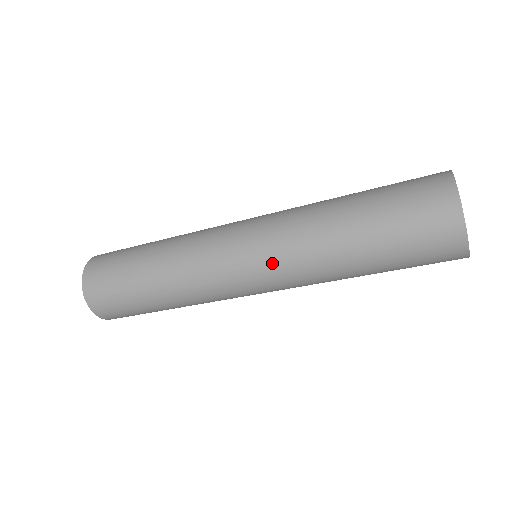
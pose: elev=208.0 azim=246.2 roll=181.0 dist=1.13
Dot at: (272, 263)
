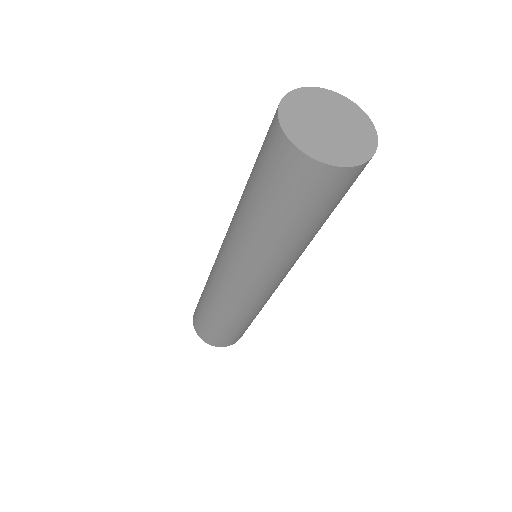
Dot at: (271, 276)
